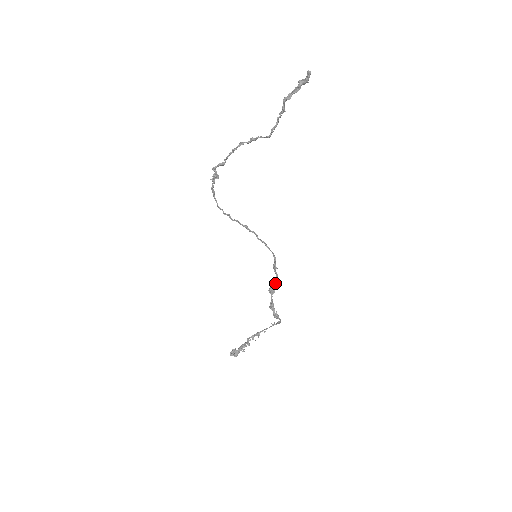
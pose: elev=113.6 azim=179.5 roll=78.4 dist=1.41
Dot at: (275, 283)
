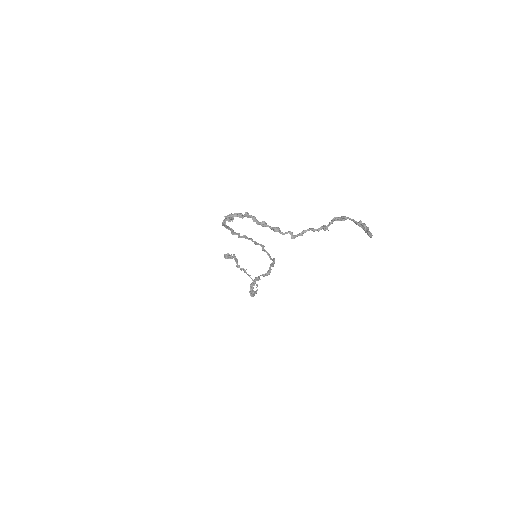
Dot at: (264, 275)
